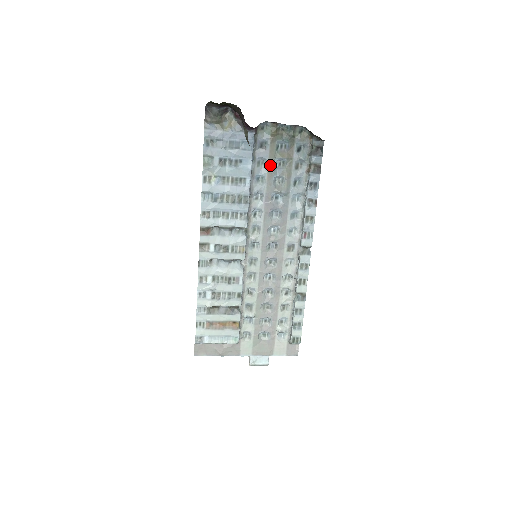
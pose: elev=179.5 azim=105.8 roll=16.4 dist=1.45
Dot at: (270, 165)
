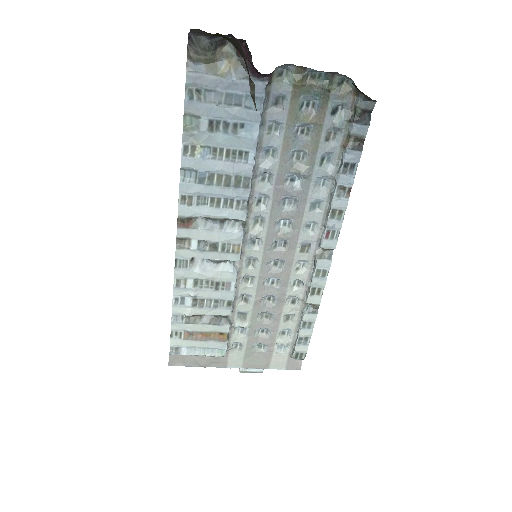
Dot at: (287, 133)
